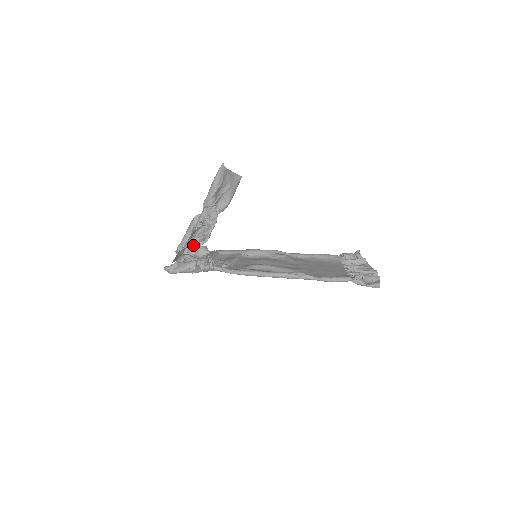
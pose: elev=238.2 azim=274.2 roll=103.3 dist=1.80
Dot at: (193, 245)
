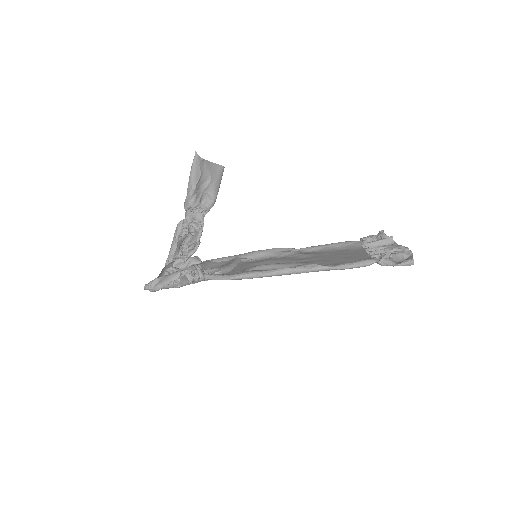
Dot at: (182, 257)
